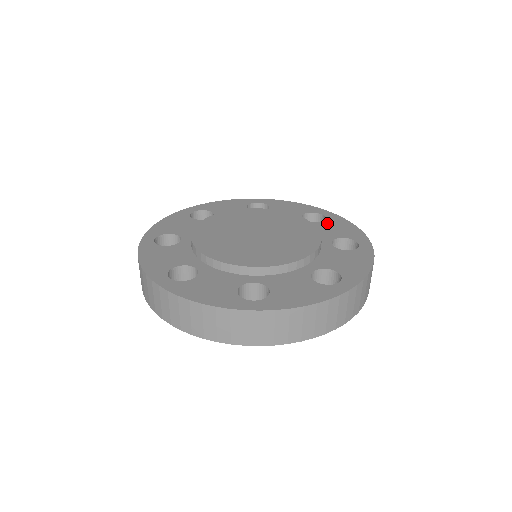
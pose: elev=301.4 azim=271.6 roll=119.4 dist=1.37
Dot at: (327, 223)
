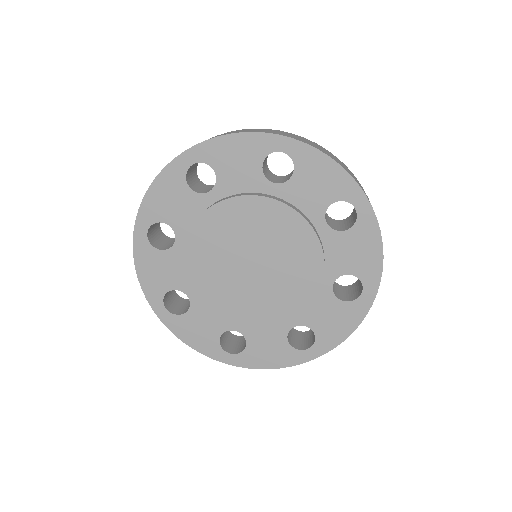
Dot at: (340, 307)
